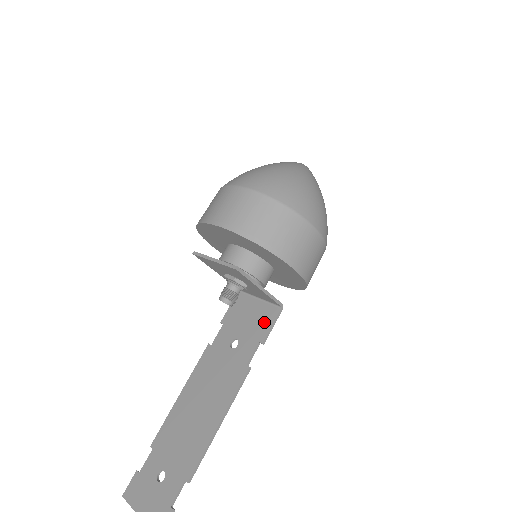
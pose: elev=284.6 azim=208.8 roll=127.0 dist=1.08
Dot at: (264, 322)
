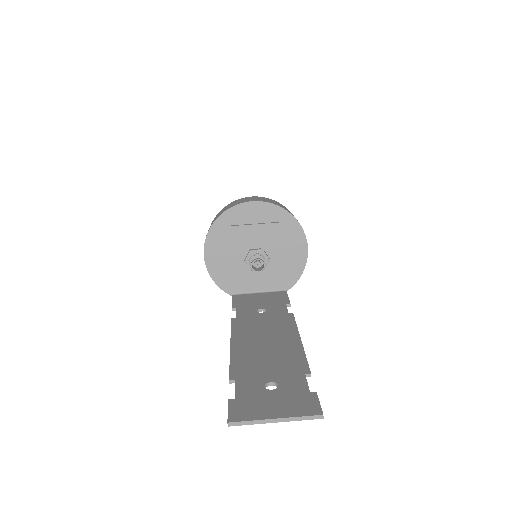
Dot at: (279, 297)
